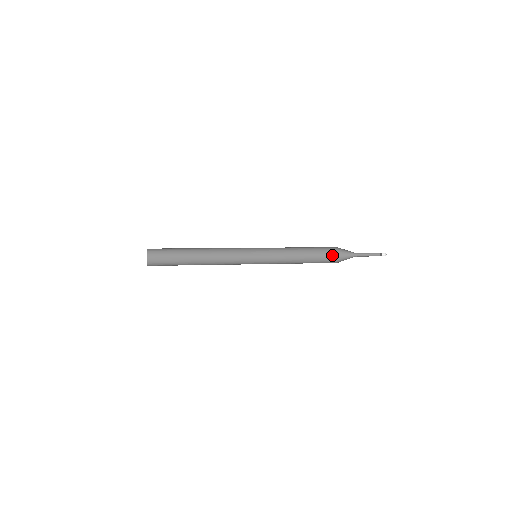
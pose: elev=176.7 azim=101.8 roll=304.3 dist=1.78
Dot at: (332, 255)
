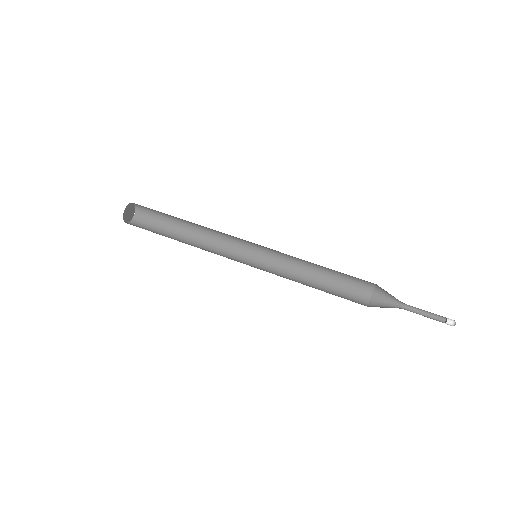
Dot at: (370, 291)
